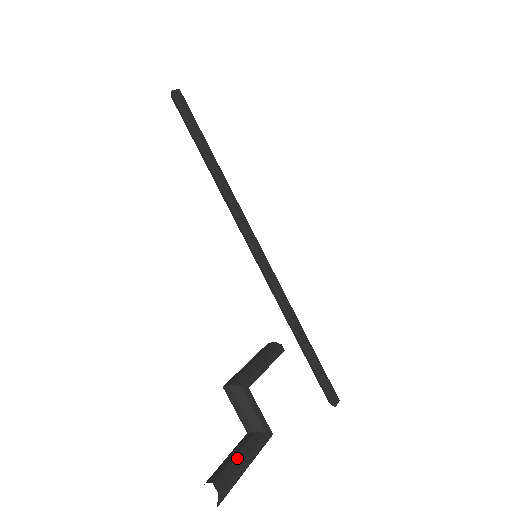
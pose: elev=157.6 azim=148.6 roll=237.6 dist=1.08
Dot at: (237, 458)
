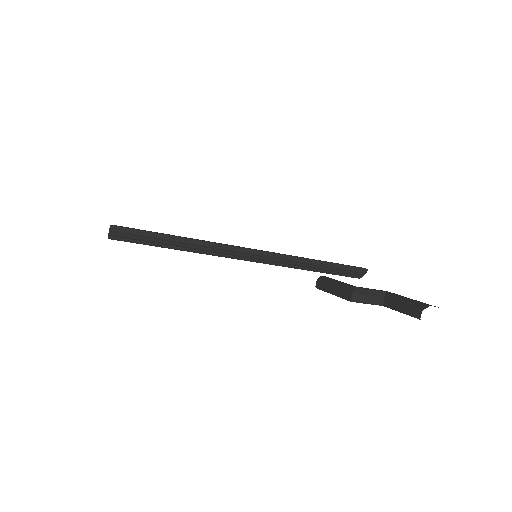
Dot at: (404, 302)
